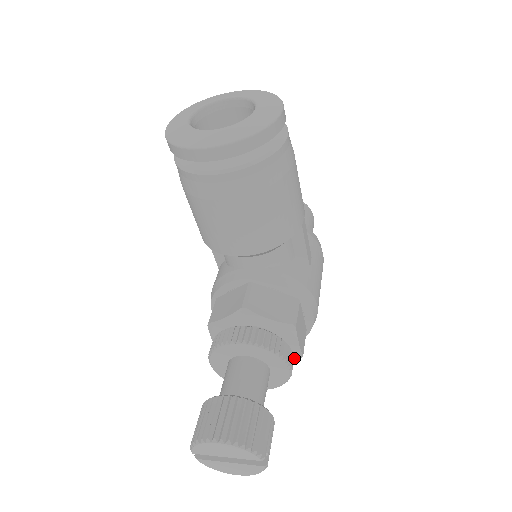
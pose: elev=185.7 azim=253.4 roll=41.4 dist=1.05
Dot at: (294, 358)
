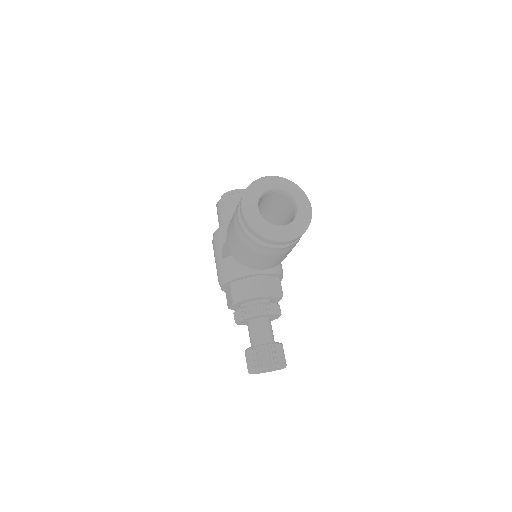
Dot at: occluded
